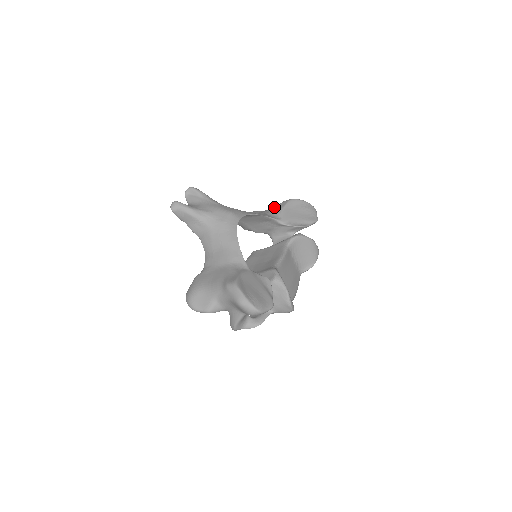
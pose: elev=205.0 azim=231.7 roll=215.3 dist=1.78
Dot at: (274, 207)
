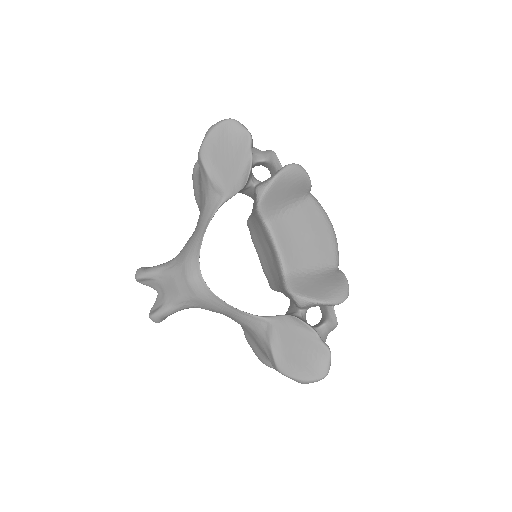
Dot at: occluded
